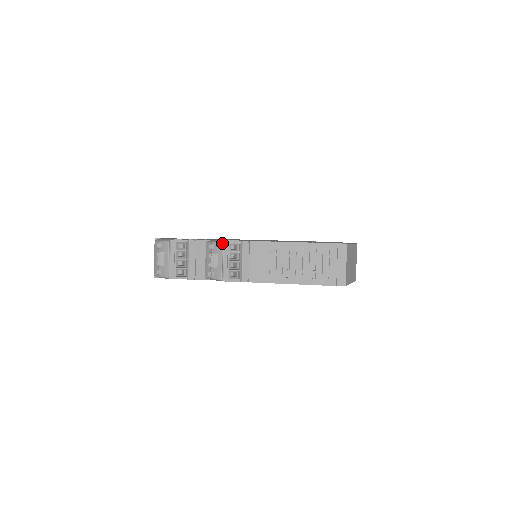
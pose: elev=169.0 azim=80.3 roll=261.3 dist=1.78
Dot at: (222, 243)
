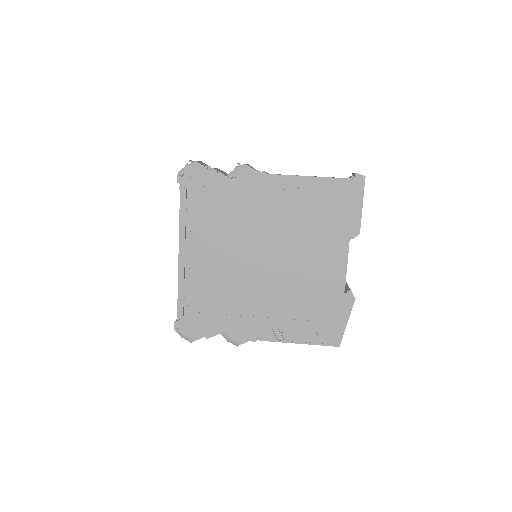
Dot at: occluded
